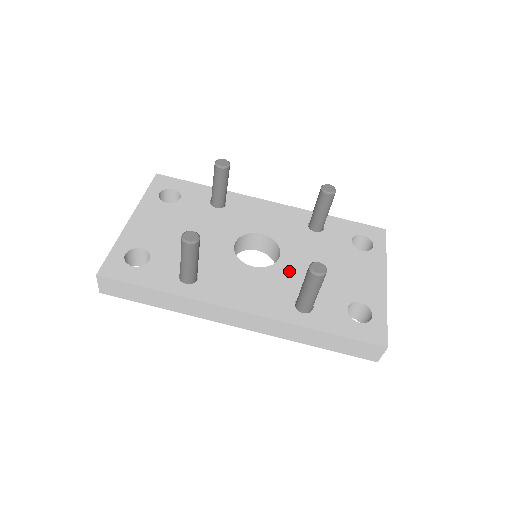
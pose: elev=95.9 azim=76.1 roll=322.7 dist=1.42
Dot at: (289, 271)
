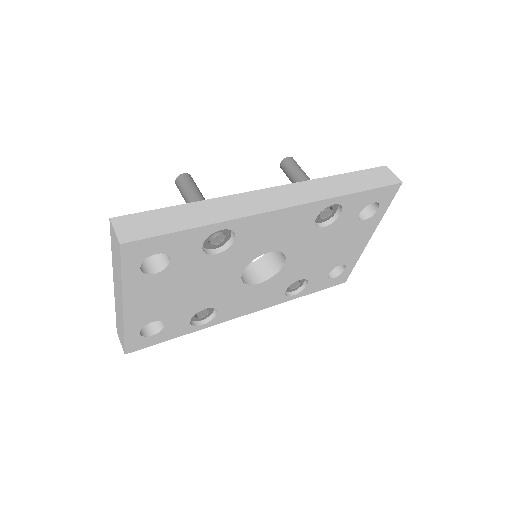
Dot at: occluded
